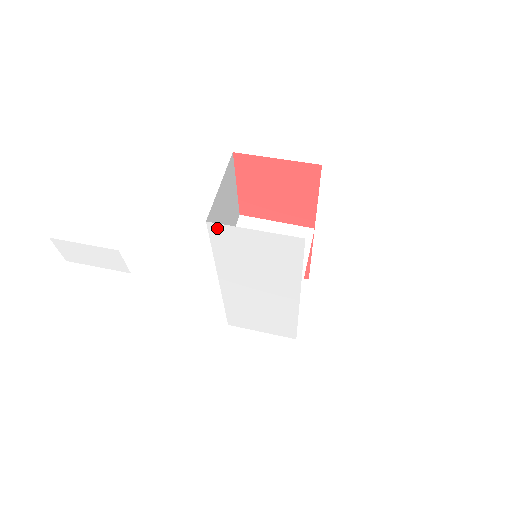
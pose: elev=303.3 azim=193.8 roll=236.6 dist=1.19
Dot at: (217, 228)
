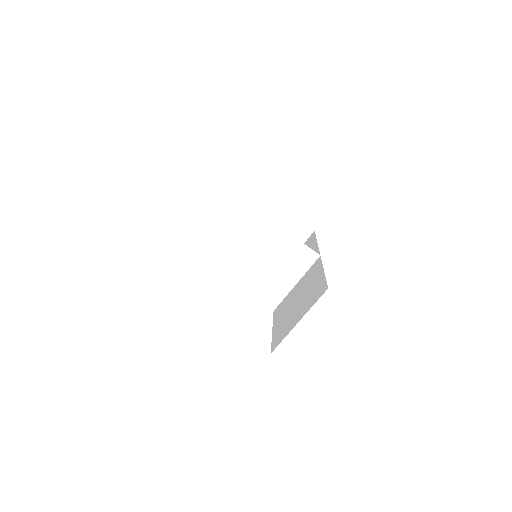
Dot at: occluded
